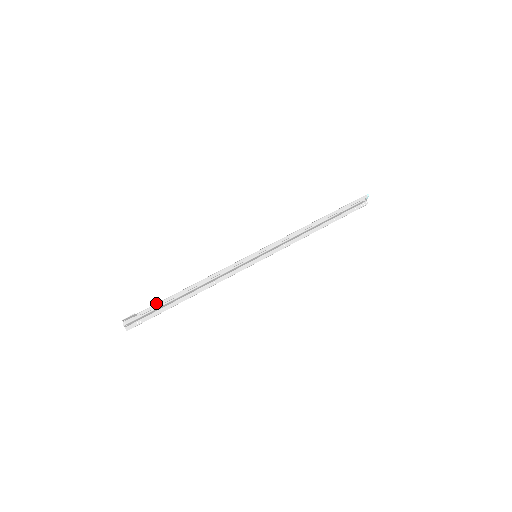
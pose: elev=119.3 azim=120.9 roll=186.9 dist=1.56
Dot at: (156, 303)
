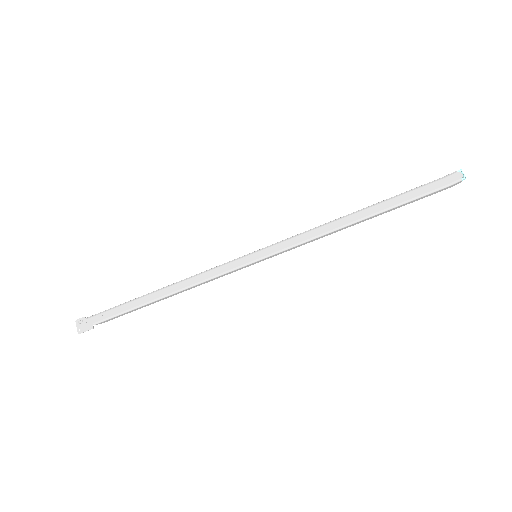
Dot at: (118, 314)
